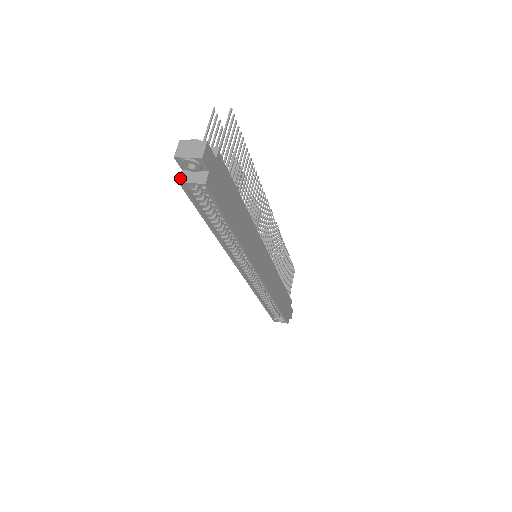
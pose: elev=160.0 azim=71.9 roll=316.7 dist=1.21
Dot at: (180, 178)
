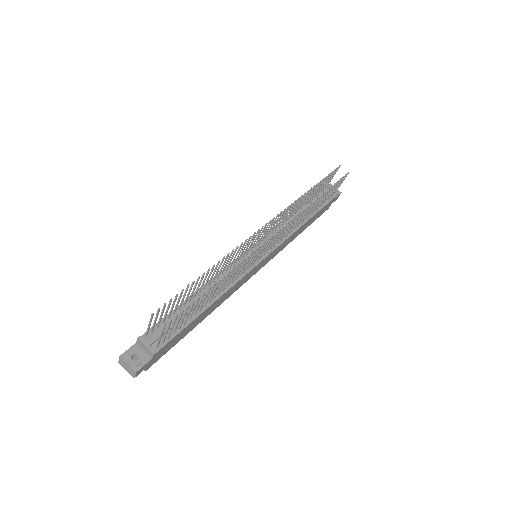
Dot at: occluded
